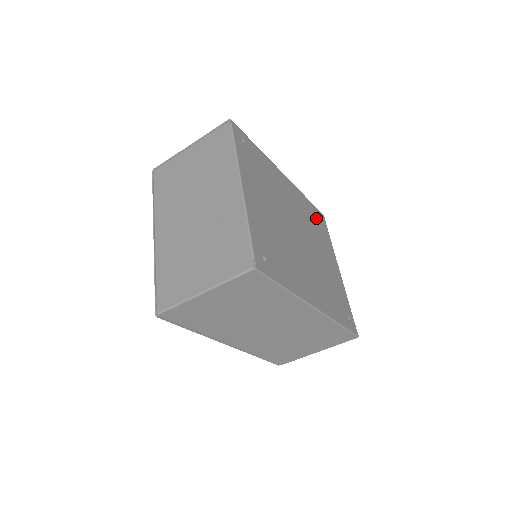
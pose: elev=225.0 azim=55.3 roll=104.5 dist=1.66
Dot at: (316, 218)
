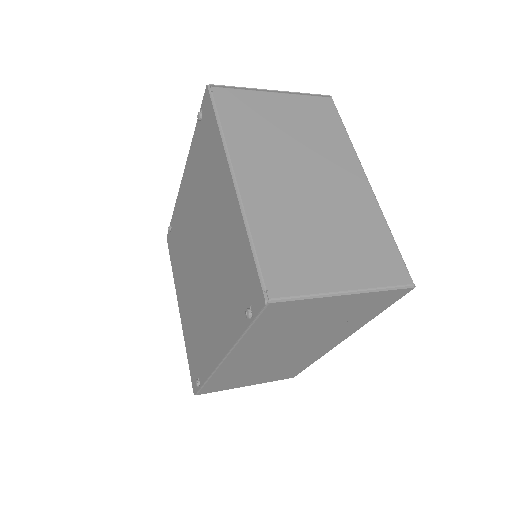
Dot at: occluded
